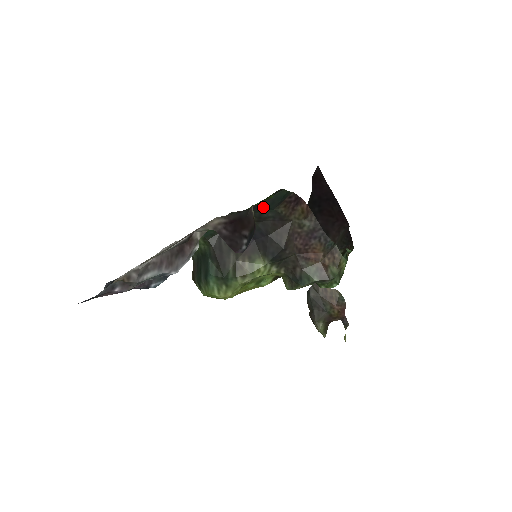
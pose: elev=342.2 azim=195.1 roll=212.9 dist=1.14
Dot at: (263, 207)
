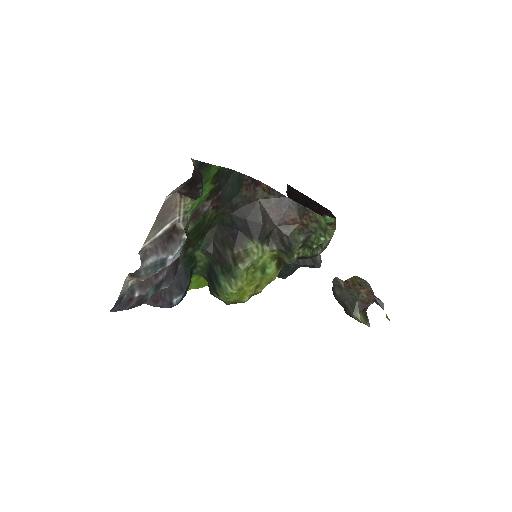
Dot at: (228, 194)
